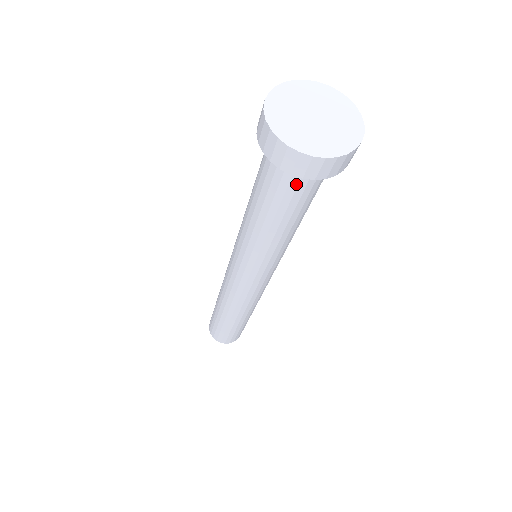
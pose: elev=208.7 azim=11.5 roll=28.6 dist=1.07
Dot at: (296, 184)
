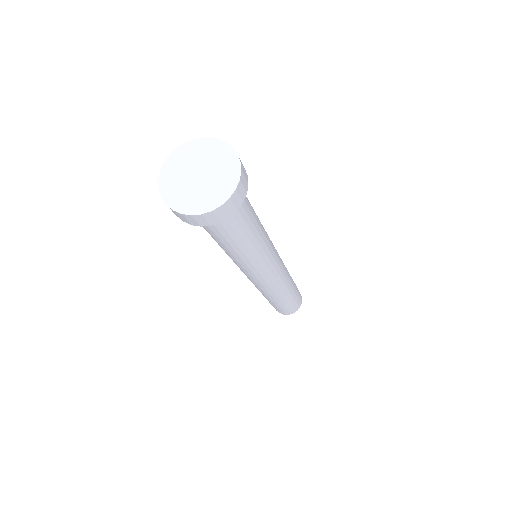
Dot at: occluded
